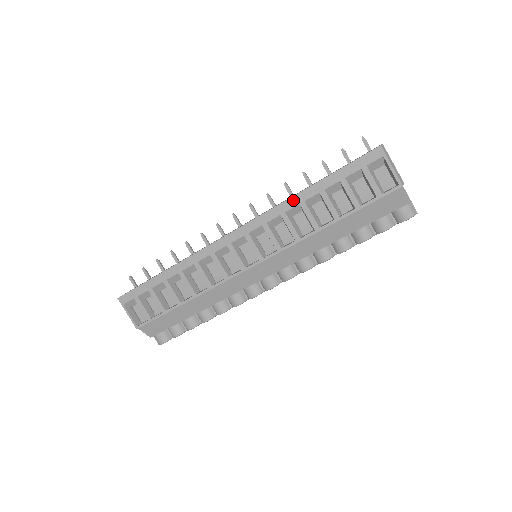
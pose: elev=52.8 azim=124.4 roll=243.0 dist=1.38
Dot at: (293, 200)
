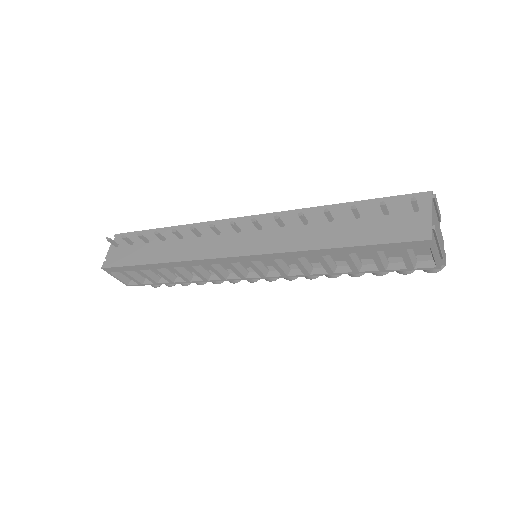
Dot at: (308, 253)
